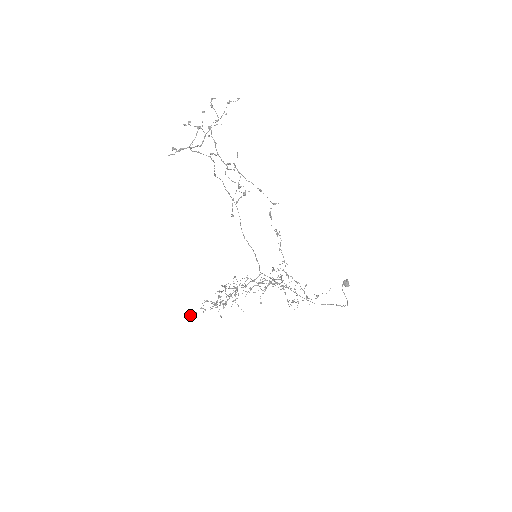
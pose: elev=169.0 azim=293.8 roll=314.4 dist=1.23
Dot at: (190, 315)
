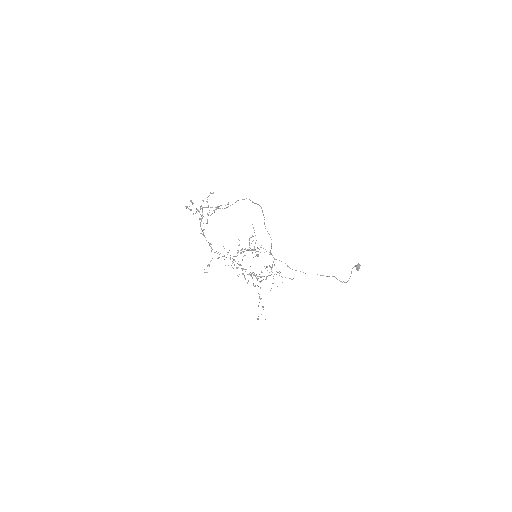
Dot at: occluded
